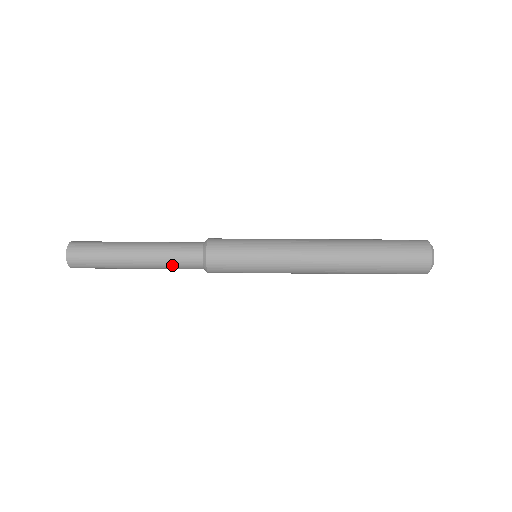
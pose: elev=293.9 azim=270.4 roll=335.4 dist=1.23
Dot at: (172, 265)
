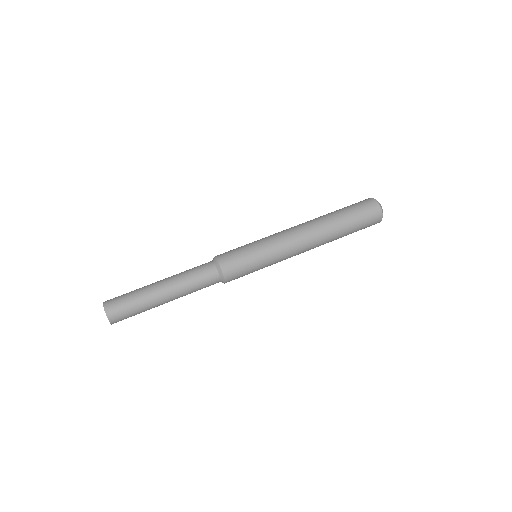
Dot at: (193, 280)
